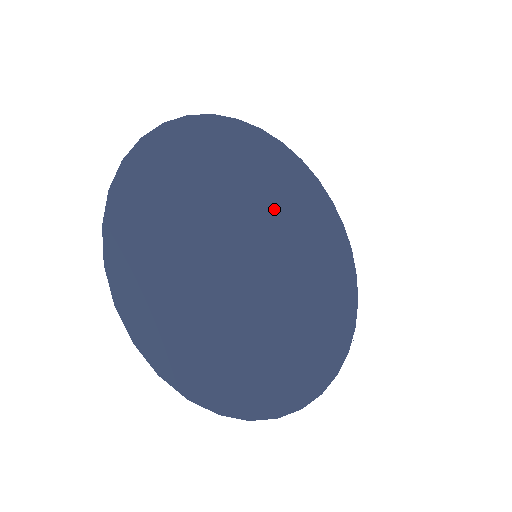
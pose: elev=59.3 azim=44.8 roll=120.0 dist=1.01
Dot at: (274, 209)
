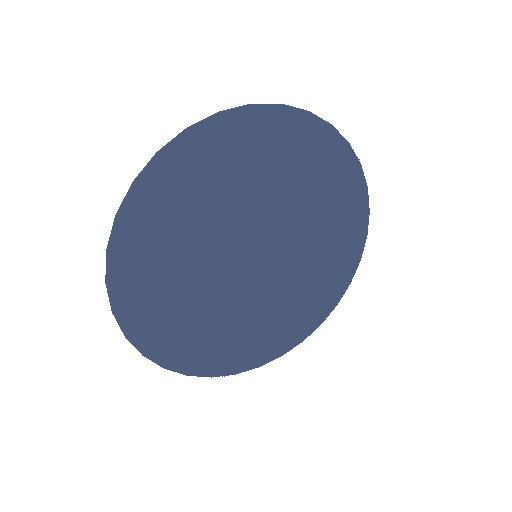
Dot at: (305, 254)
